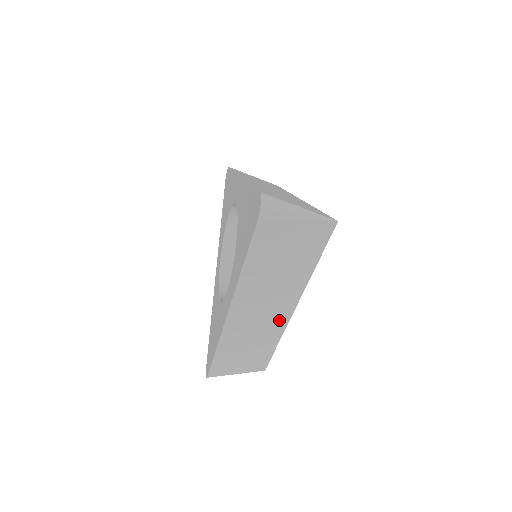
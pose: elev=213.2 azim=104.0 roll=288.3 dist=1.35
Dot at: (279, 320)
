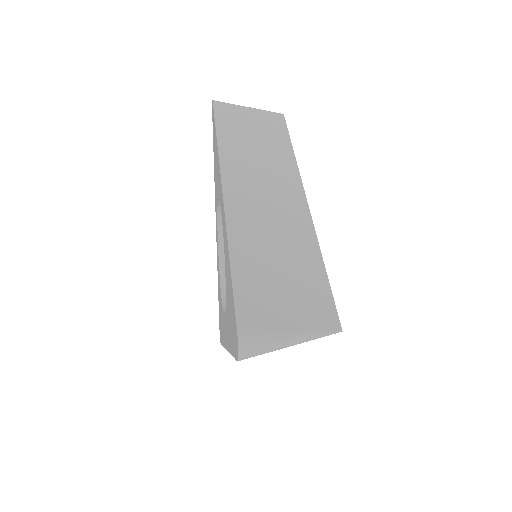
Dot at: occluded
